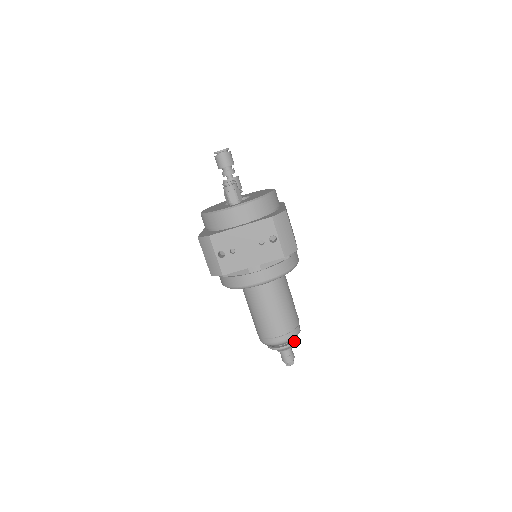
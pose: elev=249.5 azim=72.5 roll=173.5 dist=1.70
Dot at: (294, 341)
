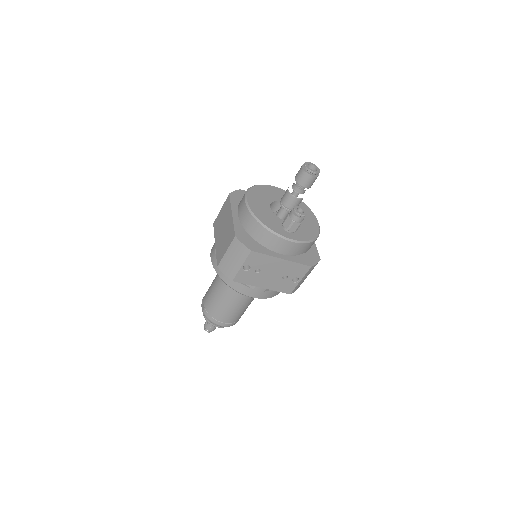
Dot at: occluded
